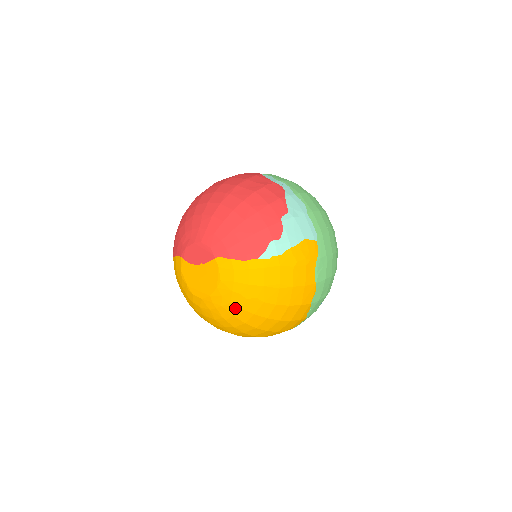
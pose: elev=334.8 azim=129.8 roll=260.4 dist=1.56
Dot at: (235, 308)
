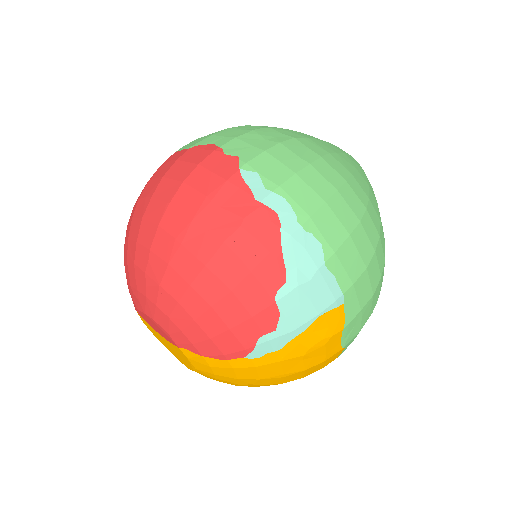
Dot at: occluded
